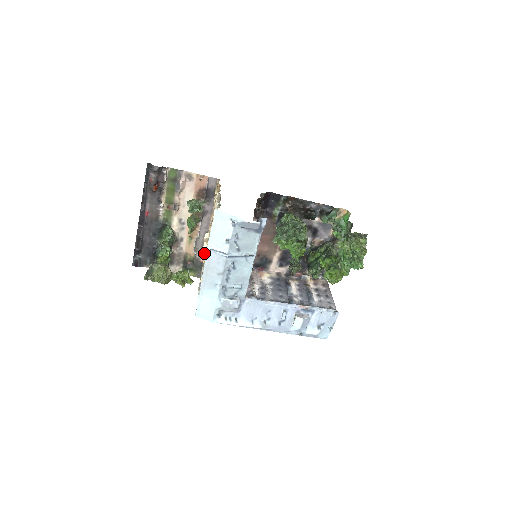
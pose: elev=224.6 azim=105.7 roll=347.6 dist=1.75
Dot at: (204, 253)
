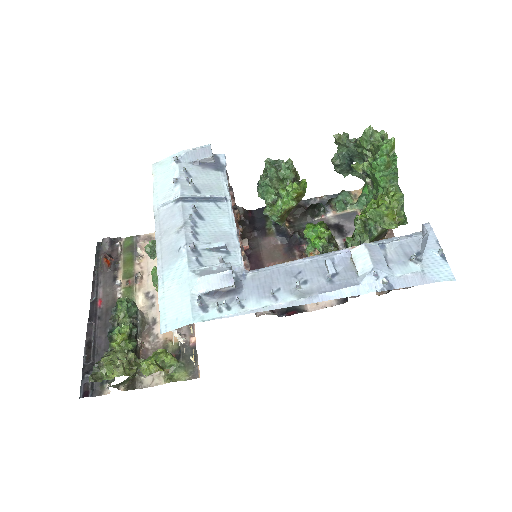
Dot at: occluded
